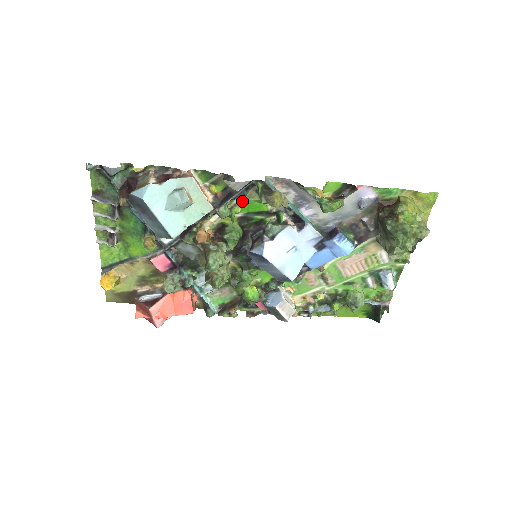
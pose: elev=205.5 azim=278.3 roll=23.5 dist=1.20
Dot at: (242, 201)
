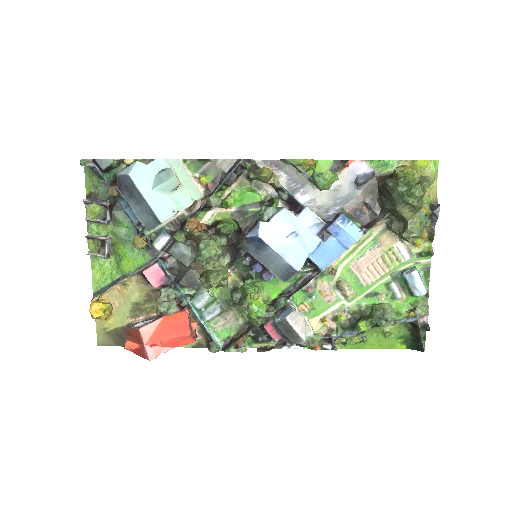
Dot at: (234, 191)
